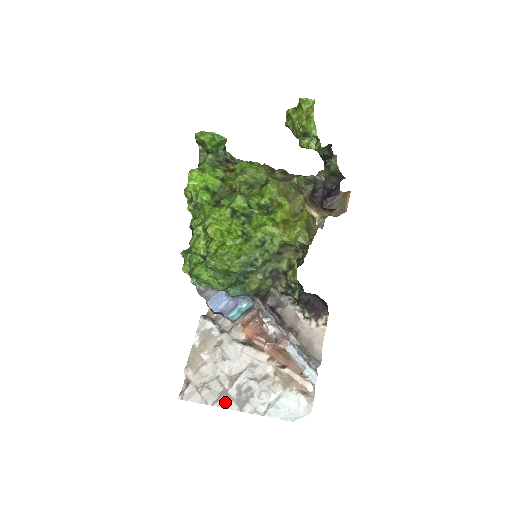
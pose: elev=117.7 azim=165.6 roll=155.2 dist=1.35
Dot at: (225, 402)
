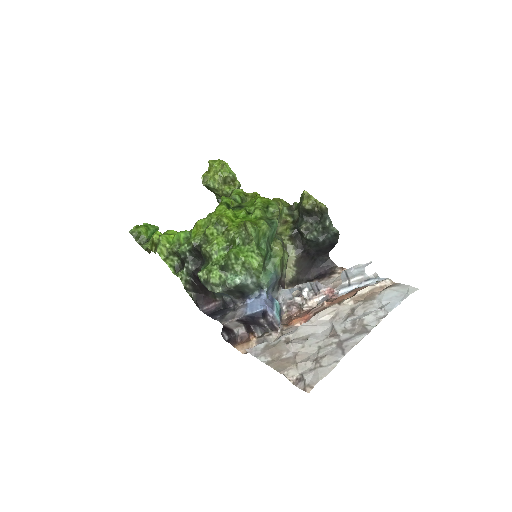
Dot at: (350, 343)
